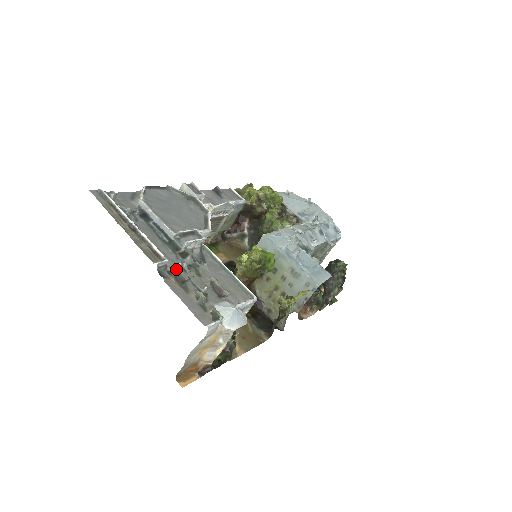
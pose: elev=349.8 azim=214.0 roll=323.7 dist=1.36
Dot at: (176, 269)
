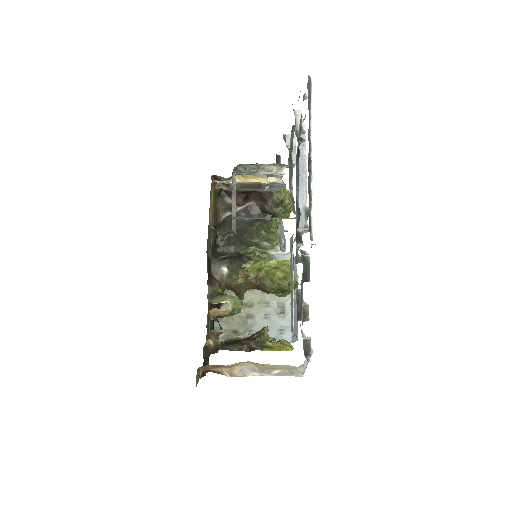
Dot at: (309, 259)
